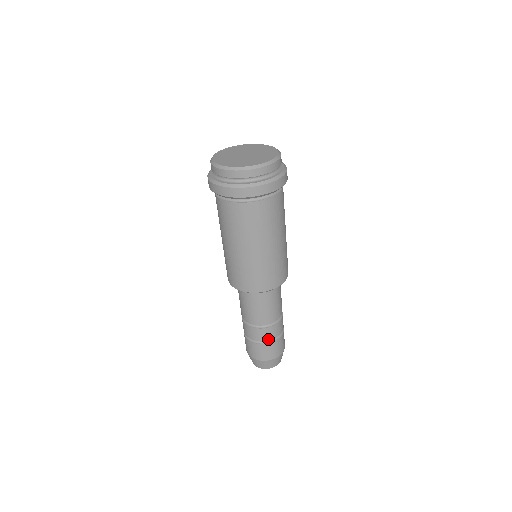
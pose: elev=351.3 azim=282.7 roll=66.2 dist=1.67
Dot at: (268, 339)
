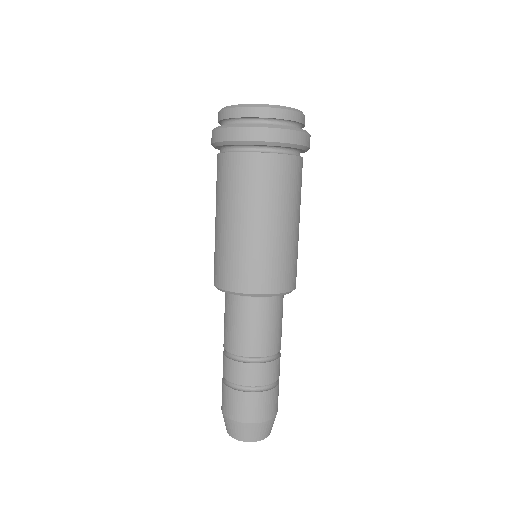
Dot at: (256, 384)
